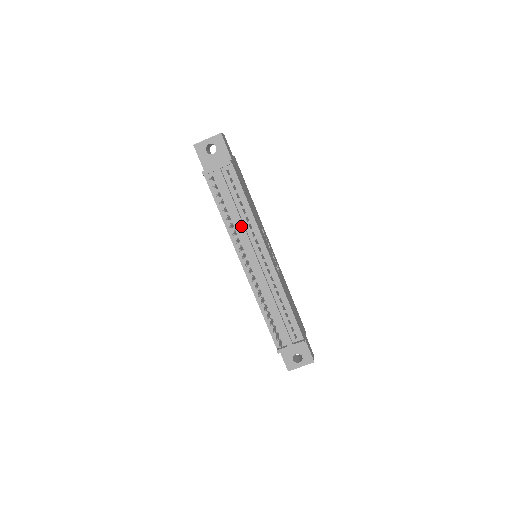
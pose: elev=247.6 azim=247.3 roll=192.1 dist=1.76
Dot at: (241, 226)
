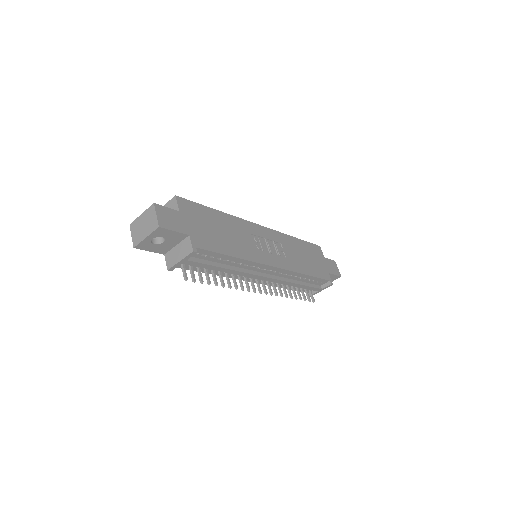
Dot at: (237, 273)
